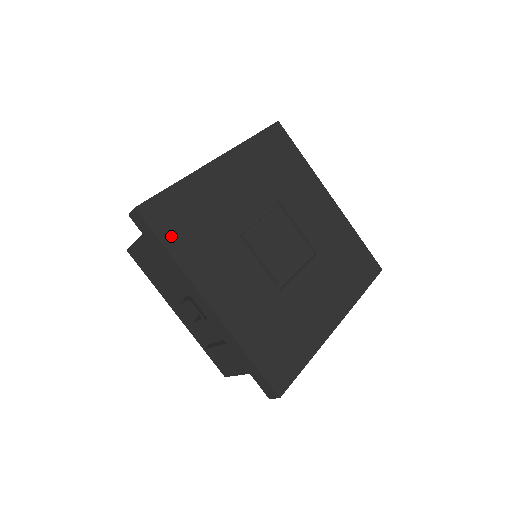
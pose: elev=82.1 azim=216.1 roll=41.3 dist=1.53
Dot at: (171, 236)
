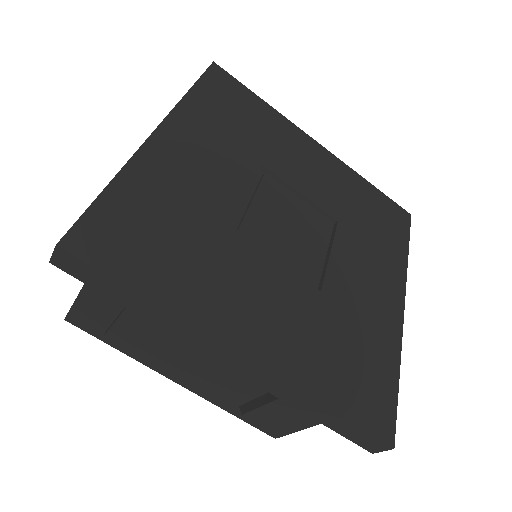
Dot at: (209, 92)
